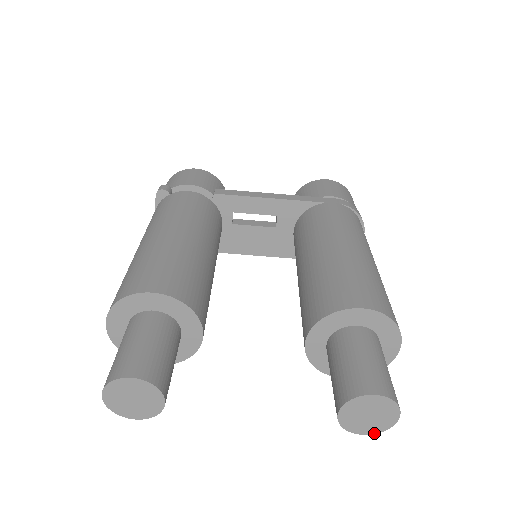
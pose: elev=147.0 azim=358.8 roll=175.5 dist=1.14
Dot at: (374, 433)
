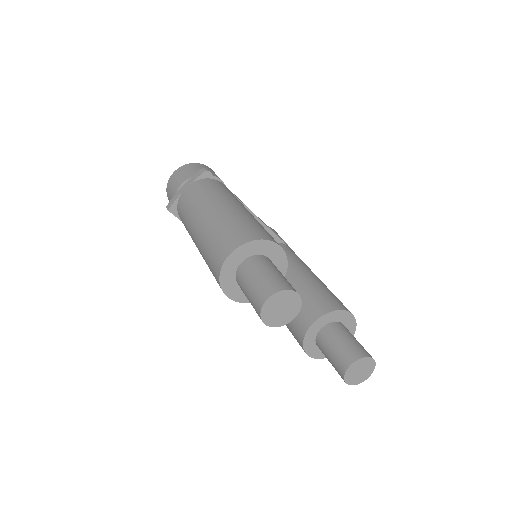
Dot at: occluded
